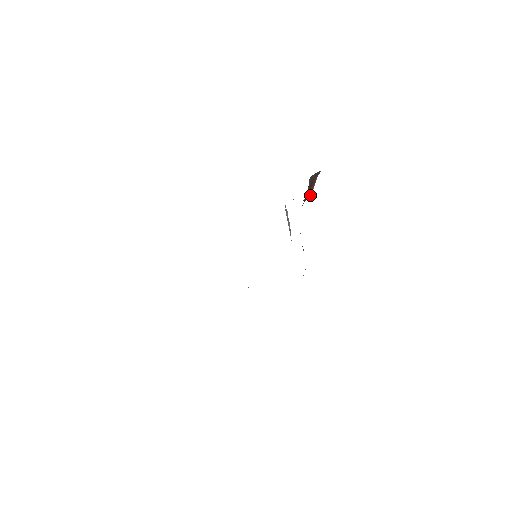
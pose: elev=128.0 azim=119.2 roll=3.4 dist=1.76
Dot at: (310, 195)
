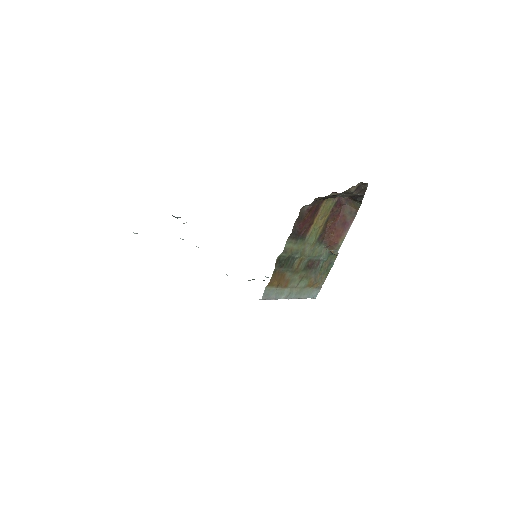
Dot at: (339, 247)
